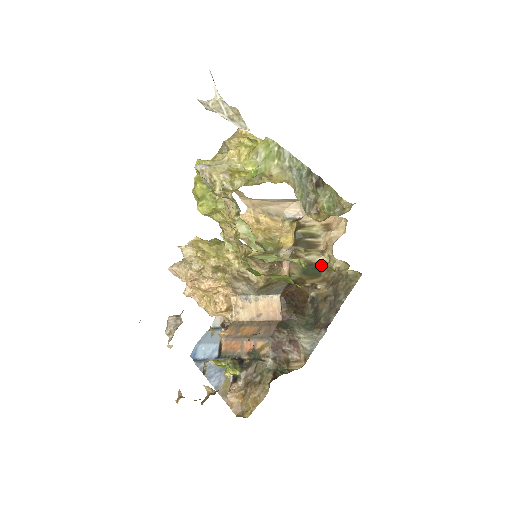
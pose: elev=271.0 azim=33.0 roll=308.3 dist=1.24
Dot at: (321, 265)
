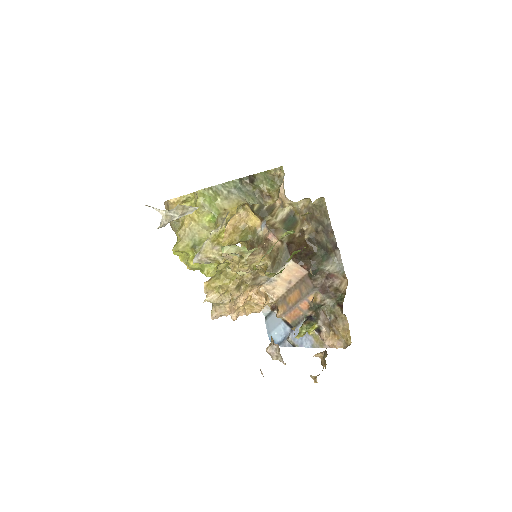
Dot at: (290, 214)
